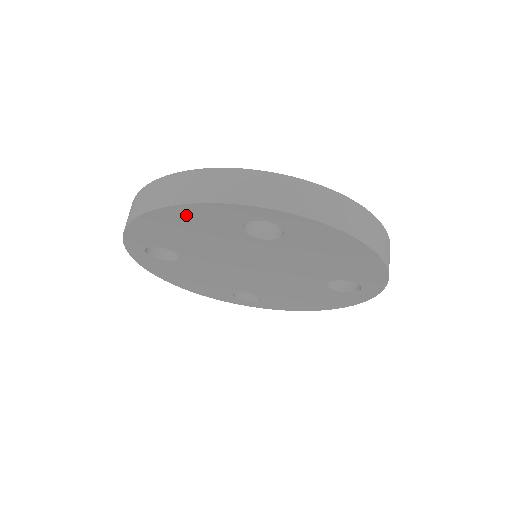
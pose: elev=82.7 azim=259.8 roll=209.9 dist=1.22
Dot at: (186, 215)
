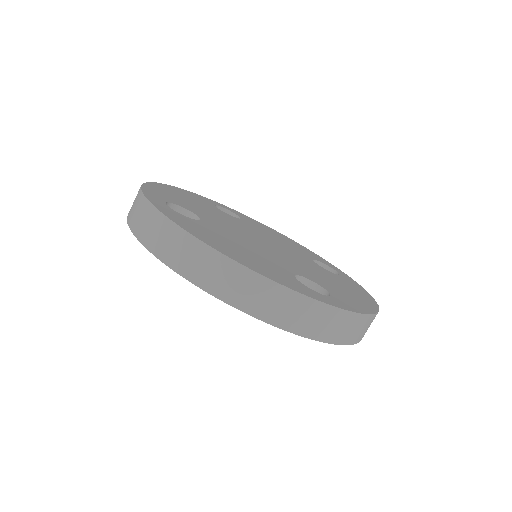
Dot at: occluded
